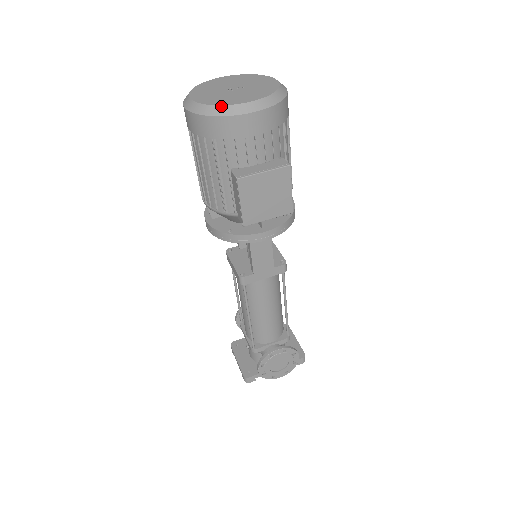
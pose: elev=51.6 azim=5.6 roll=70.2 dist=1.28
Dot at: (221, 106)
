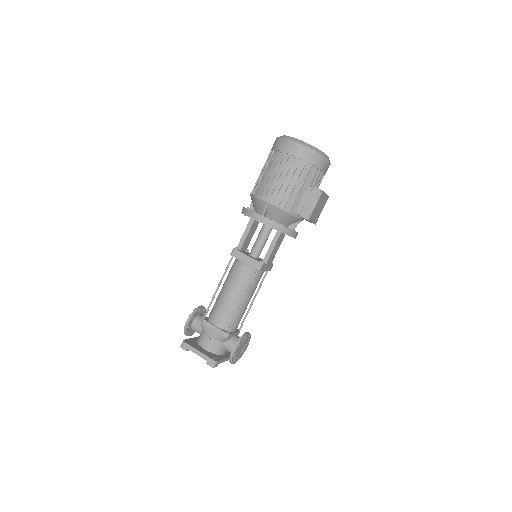
Dot at: occluded
